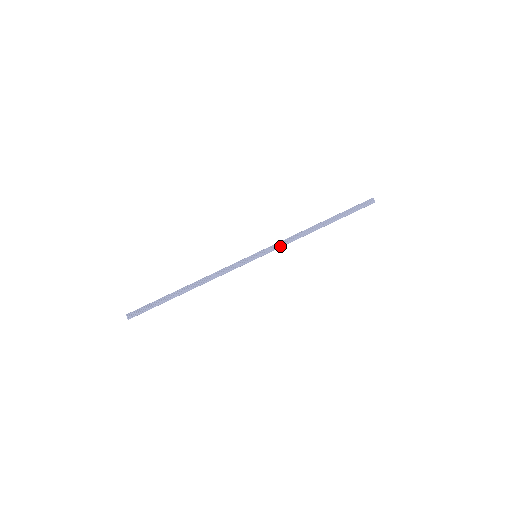
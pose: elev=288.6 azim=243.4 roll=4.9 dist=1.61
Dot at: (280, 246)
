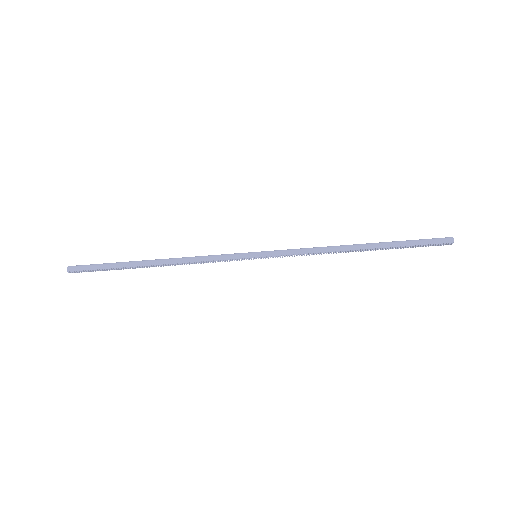
Dot at: occluded
